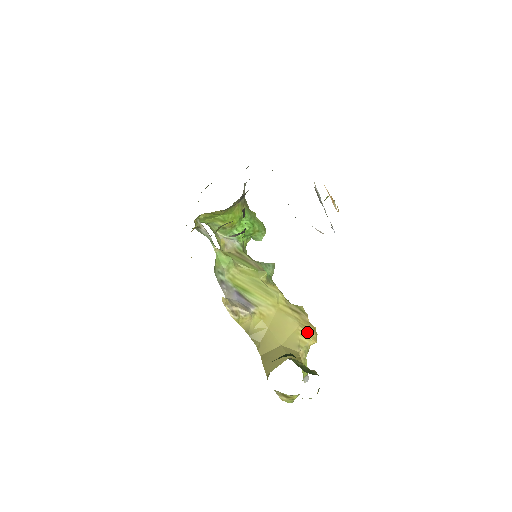
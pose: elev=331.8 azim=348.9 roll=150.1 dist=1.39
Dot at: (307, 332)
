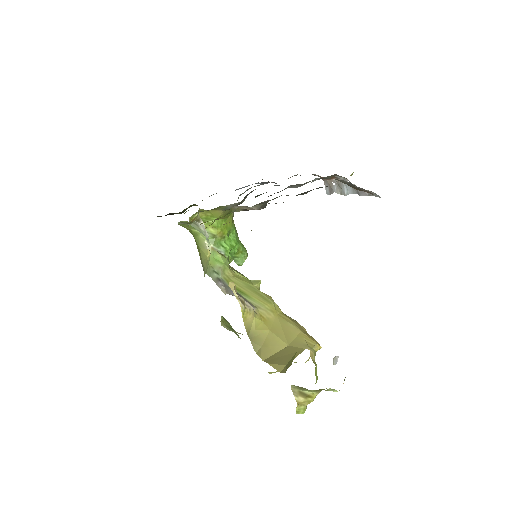
Dot at: (310, 338)
